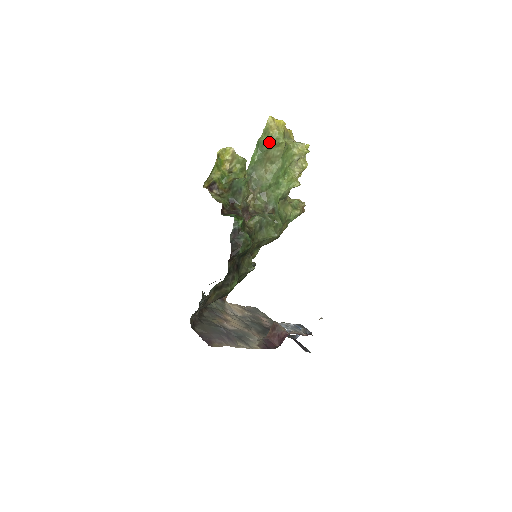
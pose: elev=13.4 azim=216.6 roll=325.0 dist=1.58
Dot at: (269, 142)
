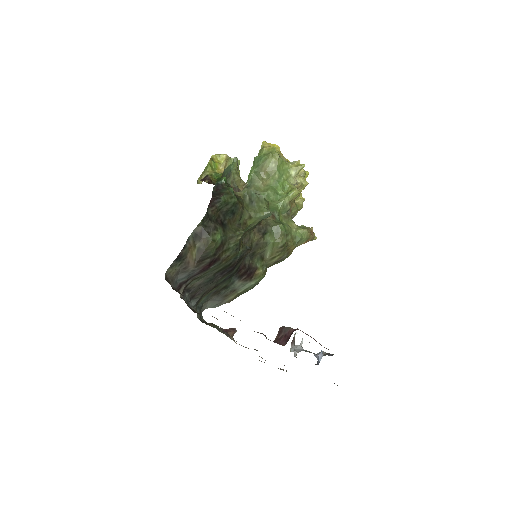
Dot at: (263, 156)
